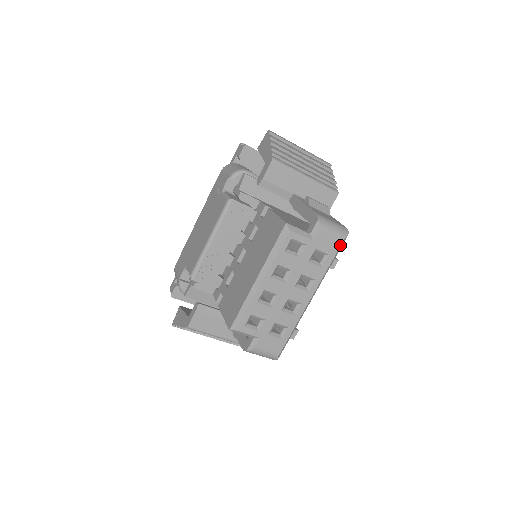
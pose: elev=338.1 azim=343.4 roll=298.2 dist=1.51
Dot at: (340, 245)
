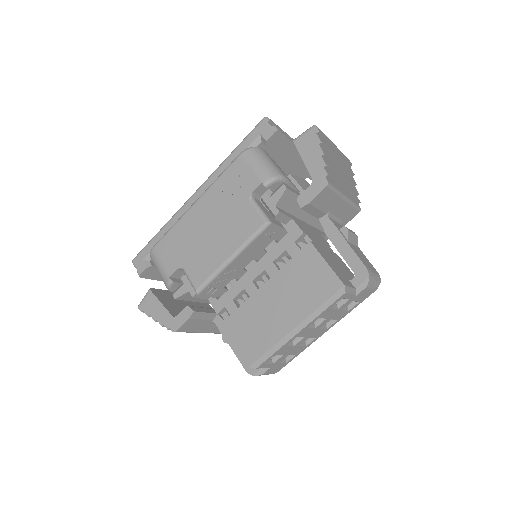
Dot at: occluded
